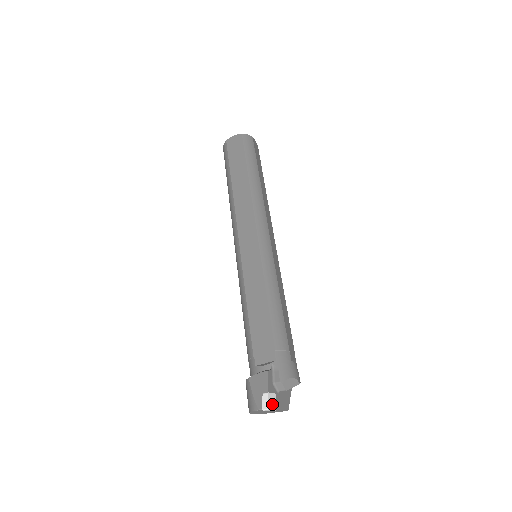
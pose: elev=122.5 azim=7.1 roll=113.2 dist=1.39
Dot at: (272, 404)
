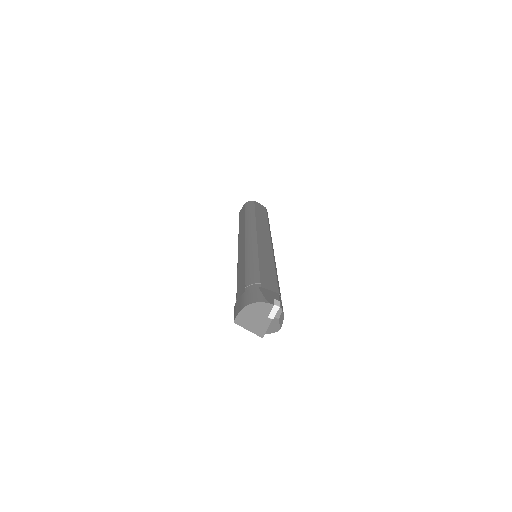
Dot at: (275, 312)
